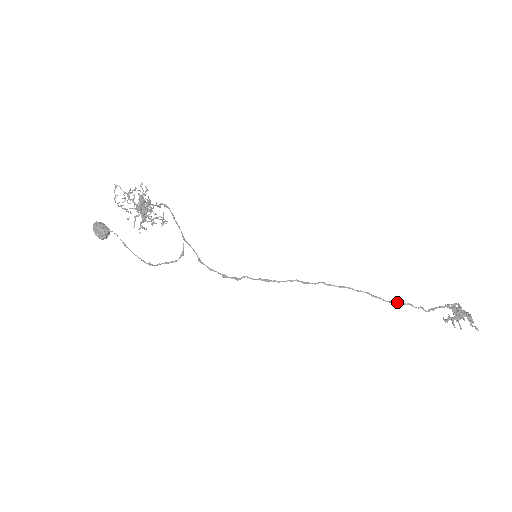
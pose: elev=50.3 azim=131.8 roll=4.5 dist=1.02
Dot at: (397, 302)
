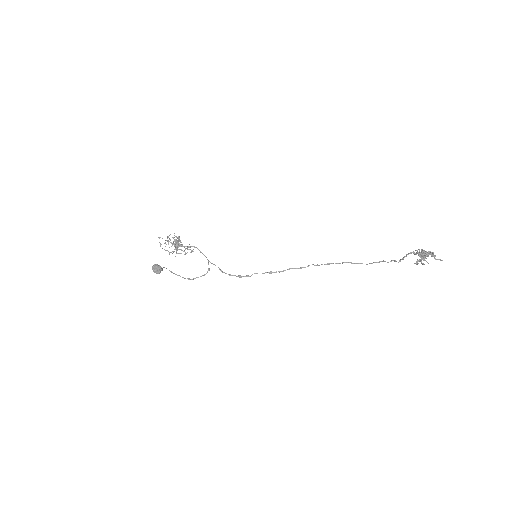
Dot at: (373, 262)
